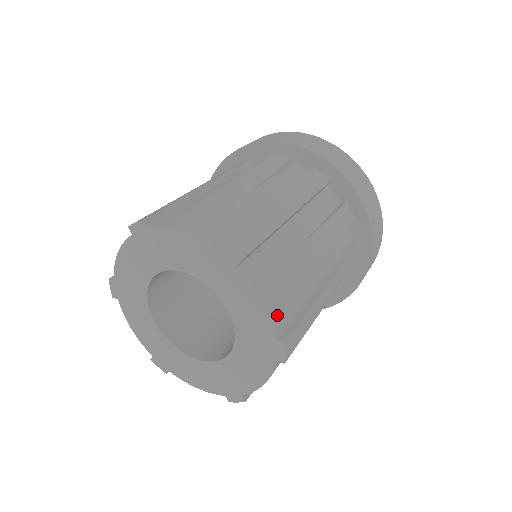
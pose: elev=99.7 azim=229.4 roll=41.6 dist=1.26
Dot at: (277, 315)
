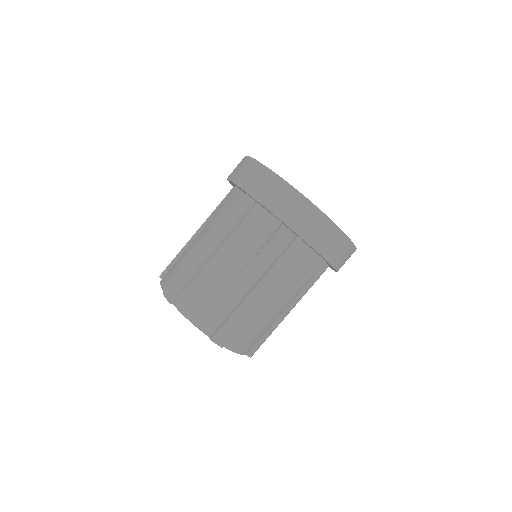
Dot at: (246, 351)
